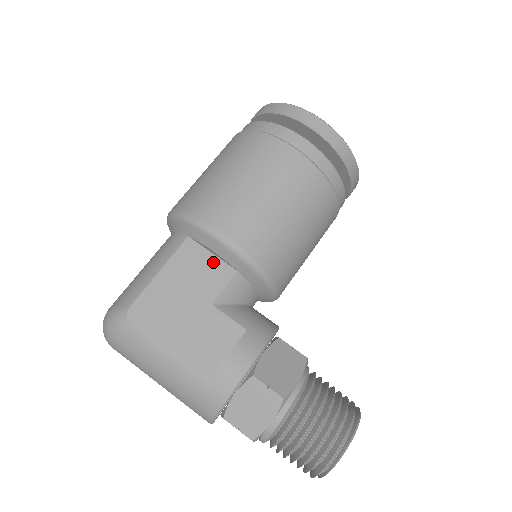
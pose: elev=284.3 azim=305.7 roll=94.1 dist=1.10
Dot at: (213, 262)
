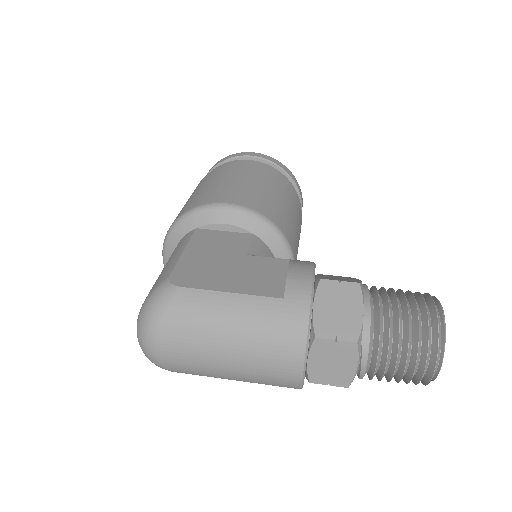
Dot at: (229, 235)
